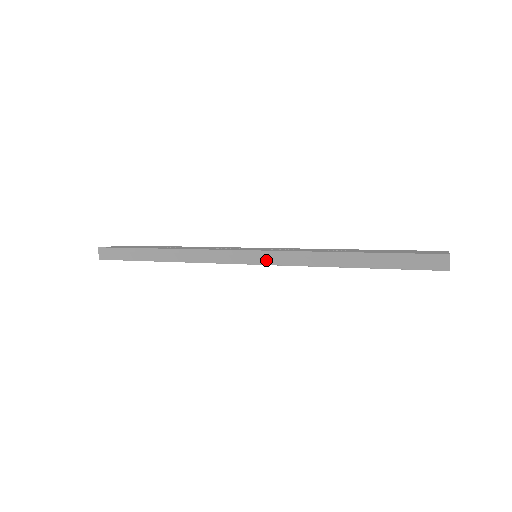
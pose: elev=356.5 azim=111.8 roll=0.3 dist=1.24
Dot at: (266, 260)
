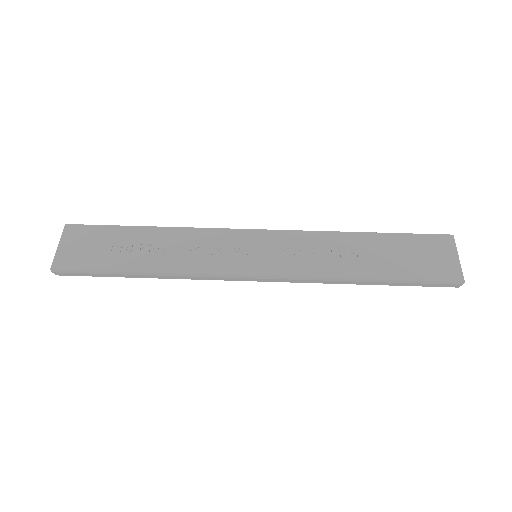
Dot at: (277, 281)
